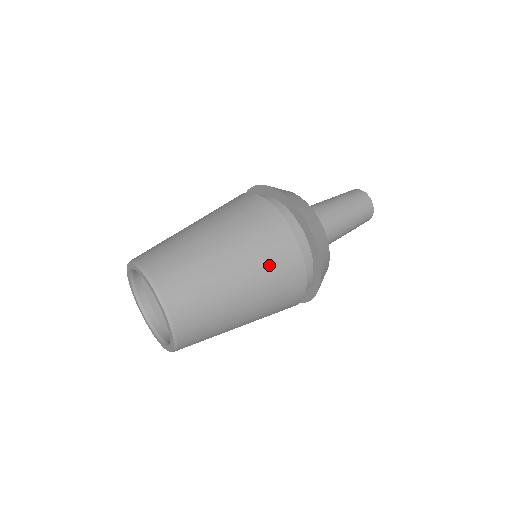
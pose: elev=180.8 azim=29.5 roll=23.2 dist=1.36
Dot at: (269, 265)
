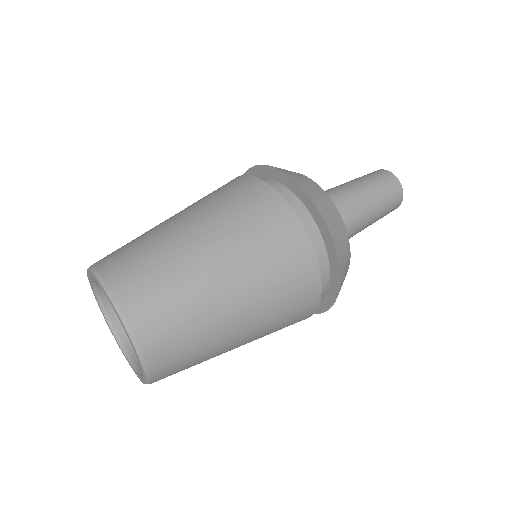
Dot at: (279, 323)
